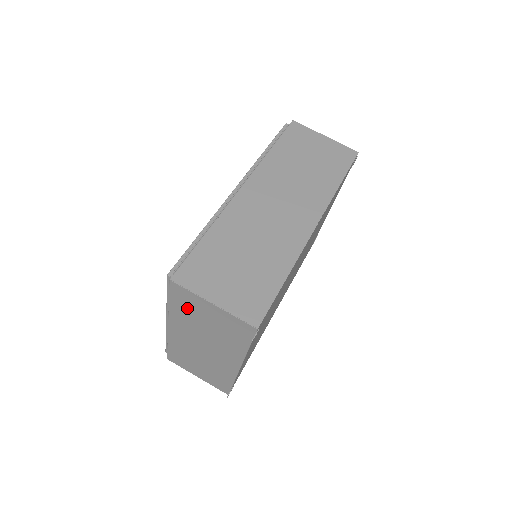
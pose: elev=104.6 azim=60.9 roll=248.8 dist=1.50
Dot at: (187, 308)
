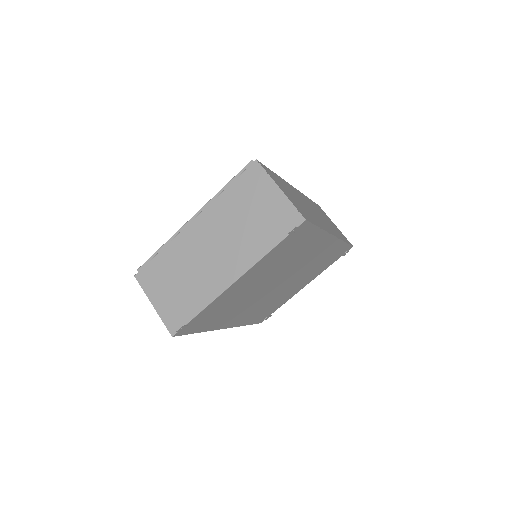
Dot at: (244, 194)
